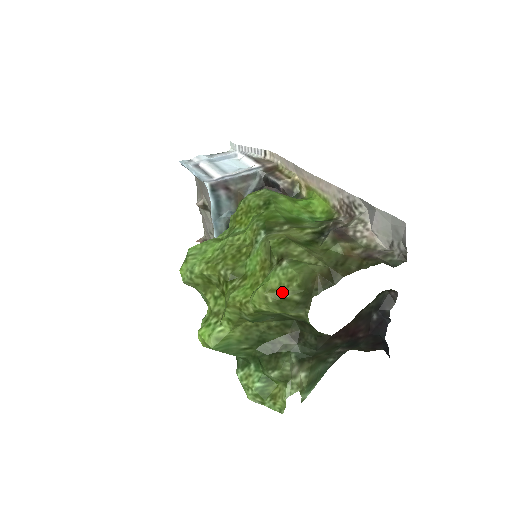
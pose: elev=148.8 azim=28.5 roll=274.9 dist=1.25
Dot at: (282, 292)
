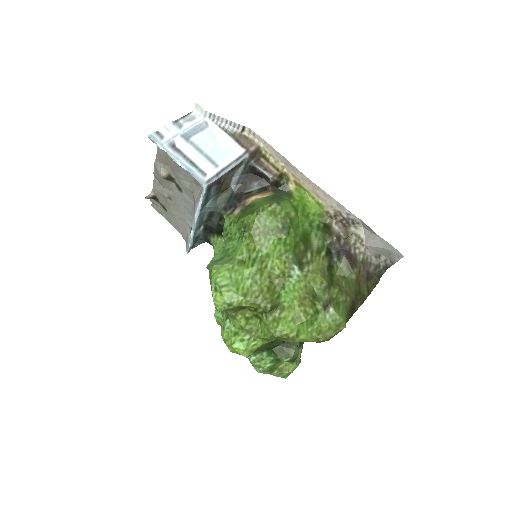
Dot at: (331, 334)
